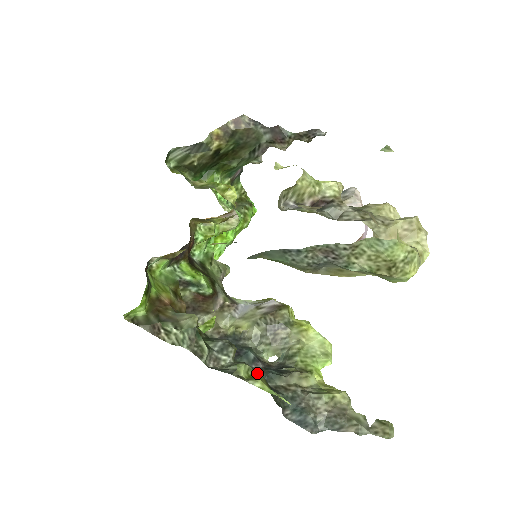
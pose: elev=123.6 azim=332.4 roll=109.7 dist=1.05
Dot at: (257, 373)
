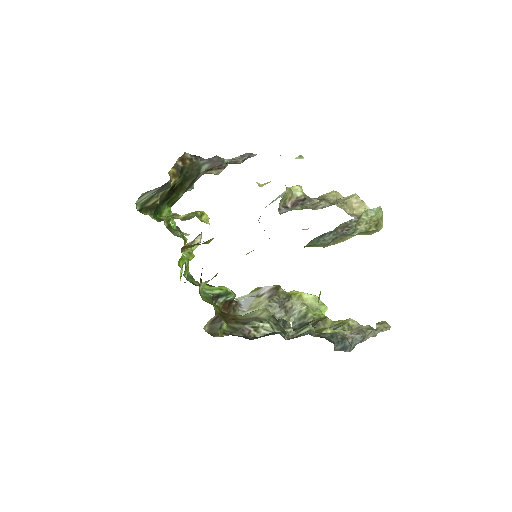
Dot at: occluded
